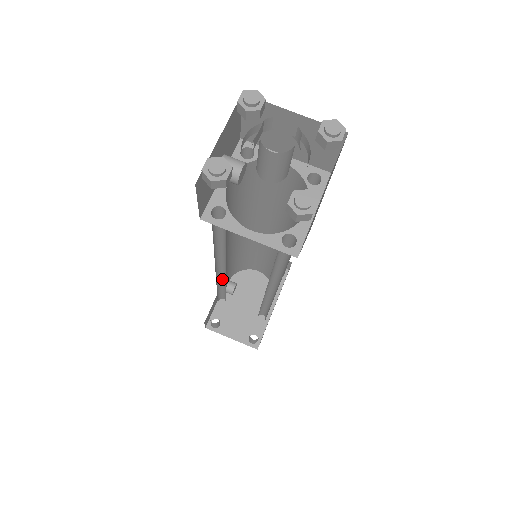
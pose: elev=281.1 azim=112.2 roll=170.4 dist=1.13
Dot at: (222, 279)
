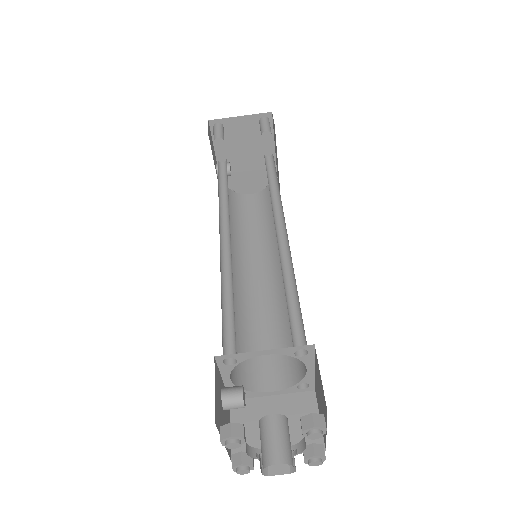
Dot at: occluded
